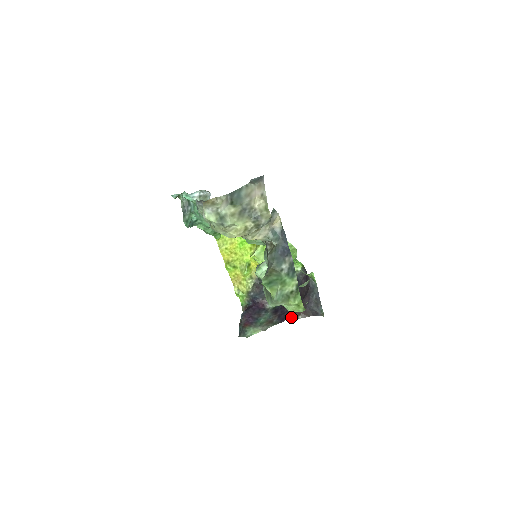
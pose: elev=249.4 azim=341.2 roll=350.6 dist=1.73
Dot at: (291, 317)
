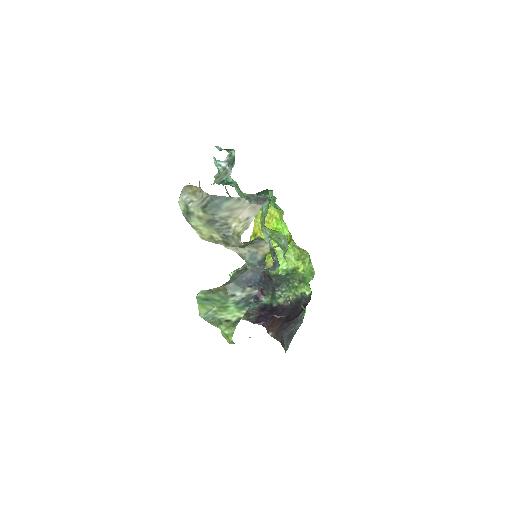
Dot at: (266, 326)
